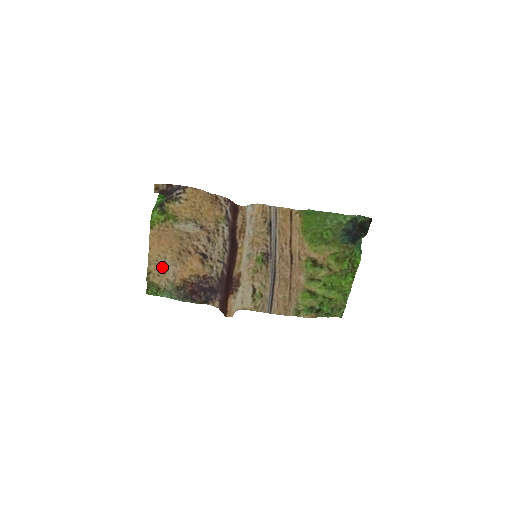
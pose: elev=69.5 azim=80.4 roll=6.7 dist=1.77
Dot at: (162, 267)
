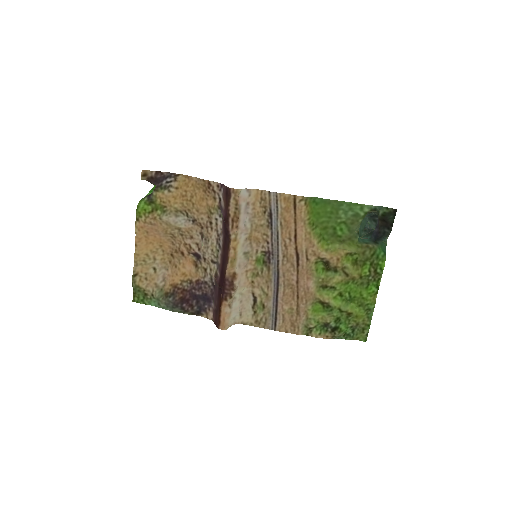
Dot at: (151, 269)
